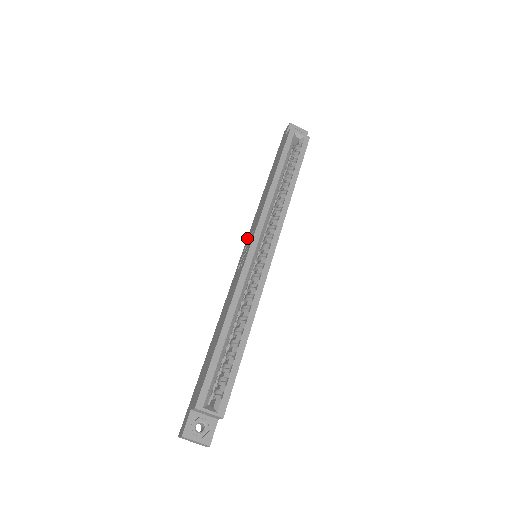
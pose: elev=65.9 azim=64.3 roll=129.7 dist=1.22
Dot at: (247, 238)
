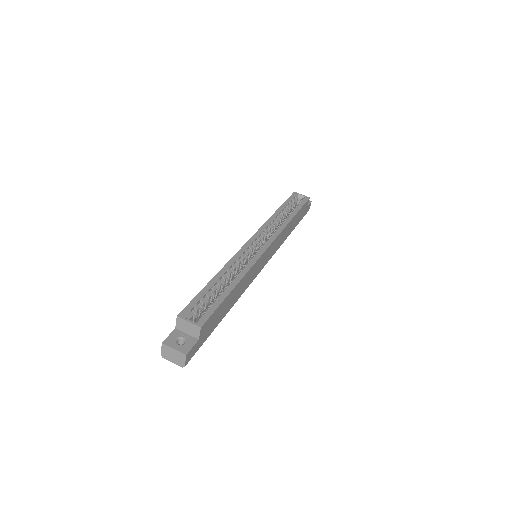
Dot at: occluded
